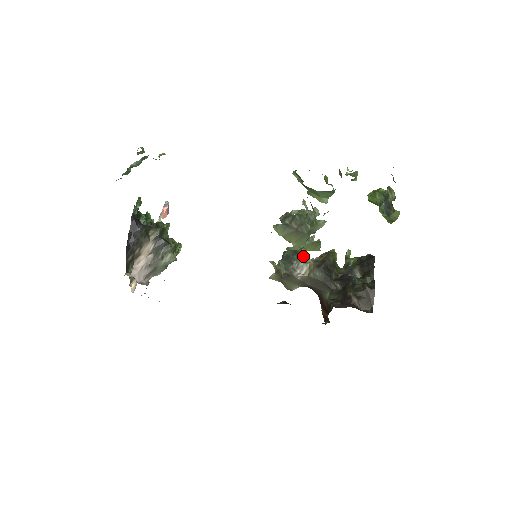
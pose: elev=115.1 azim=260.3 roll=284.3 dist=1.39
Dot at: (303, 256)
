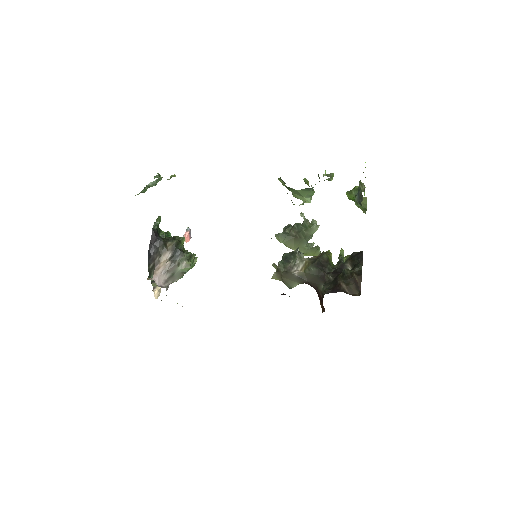
Dot at: (299, 255)
